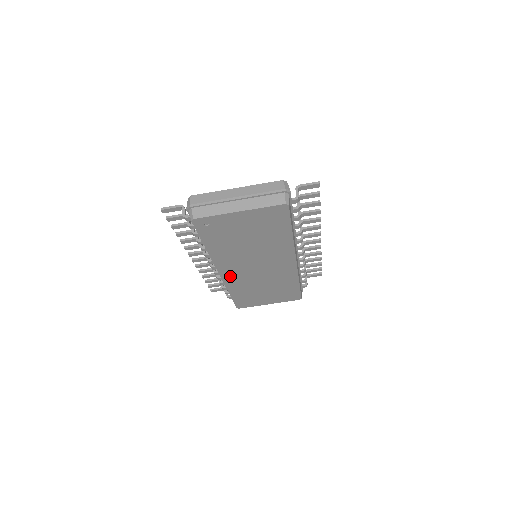
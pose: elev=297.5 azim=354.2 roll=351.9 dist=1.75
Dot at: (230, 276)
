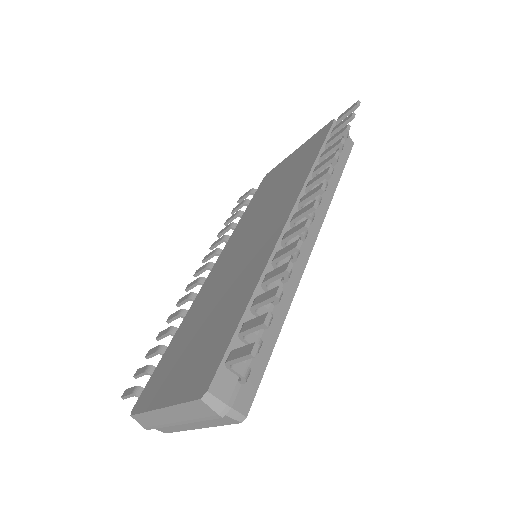
Dot at: occluded
